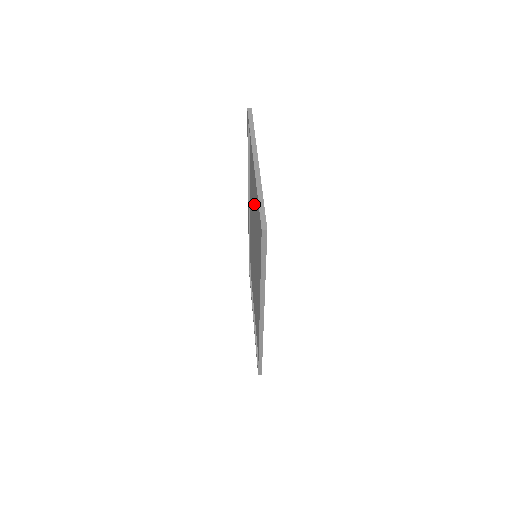
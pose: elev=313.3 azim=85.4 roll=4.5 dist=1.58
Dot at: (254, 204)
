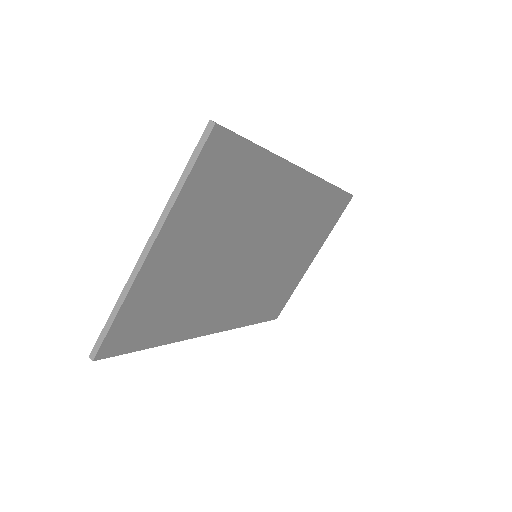
Dot at: (217, 238)
